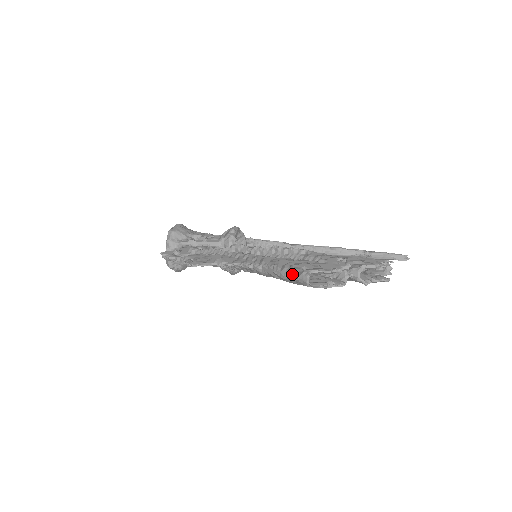
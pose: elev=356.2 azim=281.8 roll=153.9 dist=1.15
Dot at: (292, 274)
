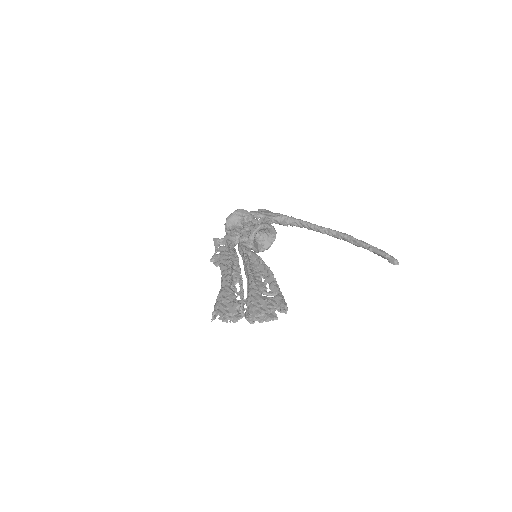
Dot at: (214, 308)
